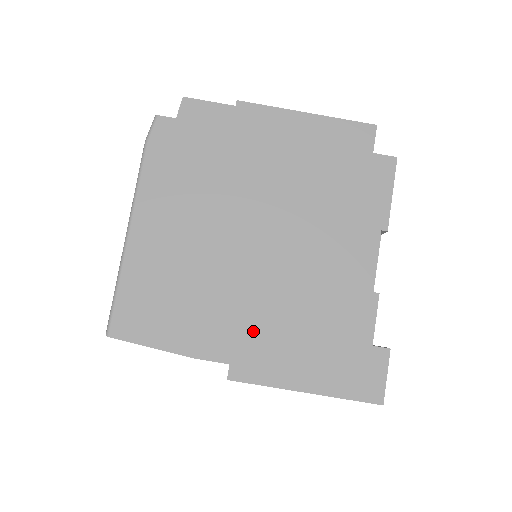
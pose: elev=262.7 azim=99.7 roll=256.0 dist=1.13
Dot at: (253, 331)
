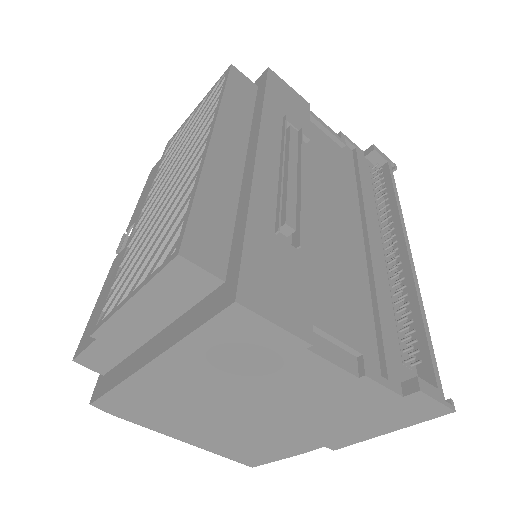
Dot at: (313, 433)
